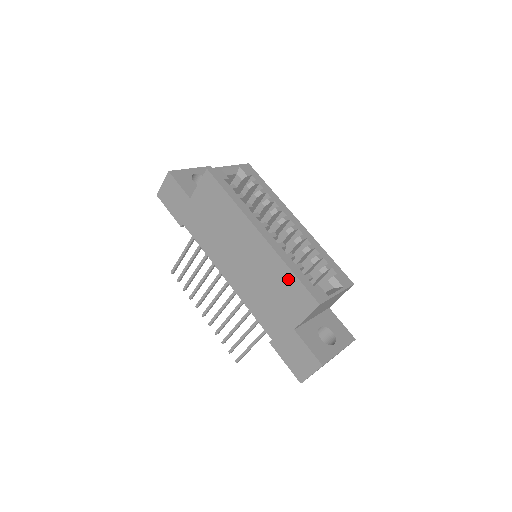
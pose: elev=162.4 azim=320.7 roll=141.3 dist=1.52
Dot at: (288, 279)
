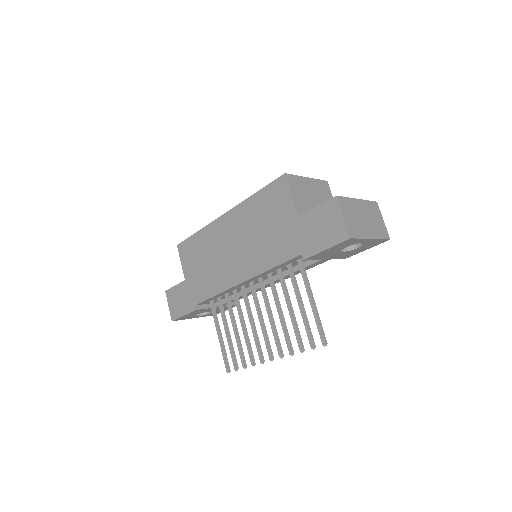
Dot at: (259, 201)
